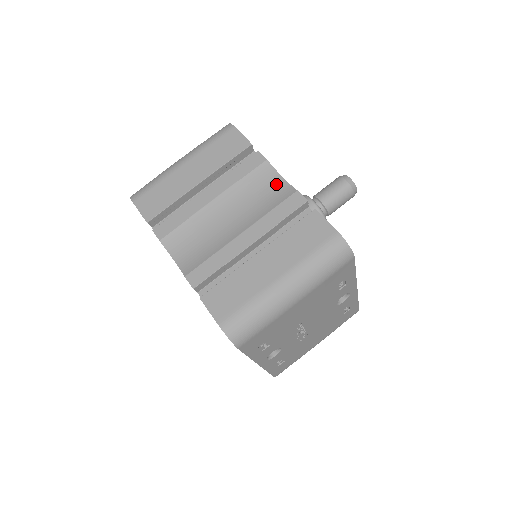
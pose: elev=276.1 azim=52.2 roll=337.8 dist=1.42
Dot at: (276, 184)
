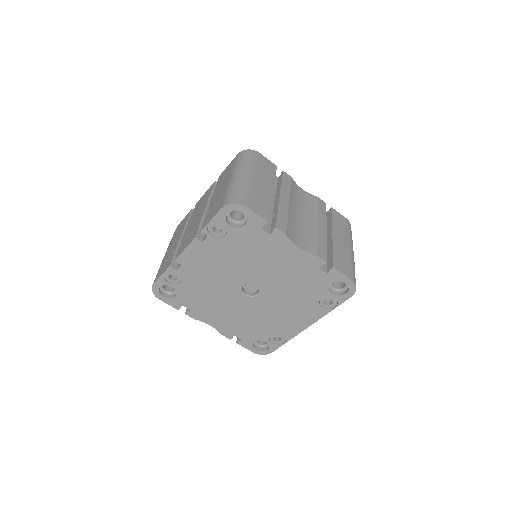
Dot at: (304, 193)
